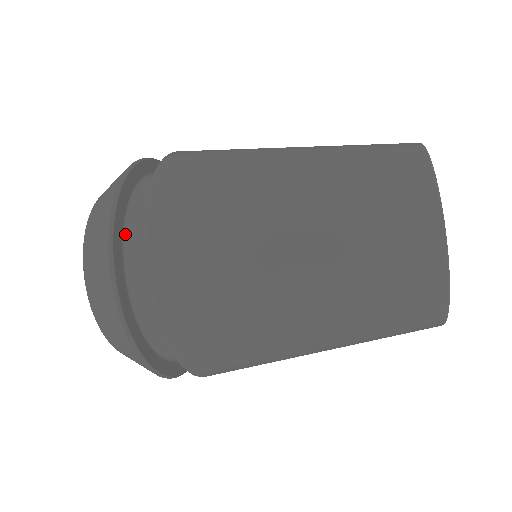
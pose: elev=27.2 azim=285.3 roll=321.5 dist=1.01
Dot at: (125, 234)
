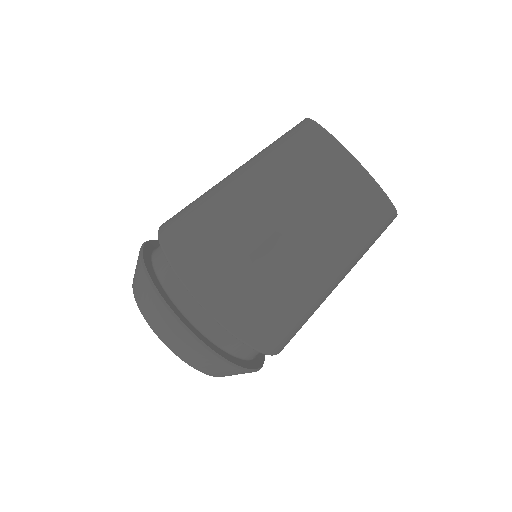
Dot at: (167, 292)
